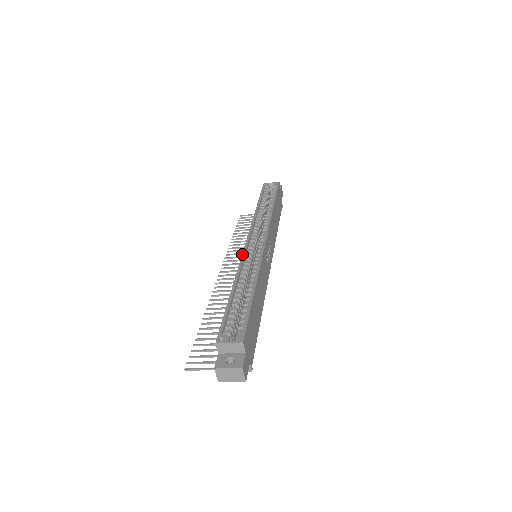
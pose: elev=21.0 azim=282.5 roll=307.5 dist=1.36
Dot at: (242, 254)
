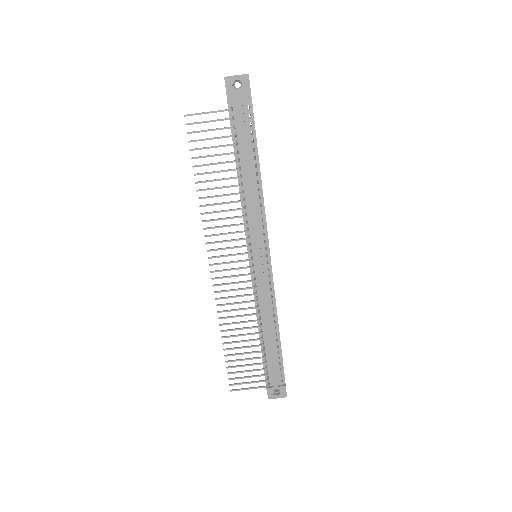
Dot at: occluded
